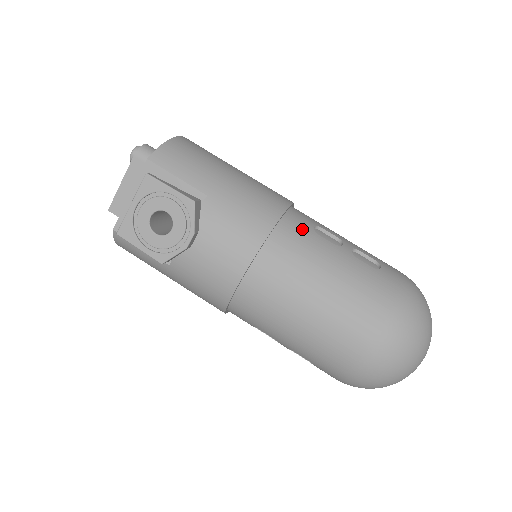
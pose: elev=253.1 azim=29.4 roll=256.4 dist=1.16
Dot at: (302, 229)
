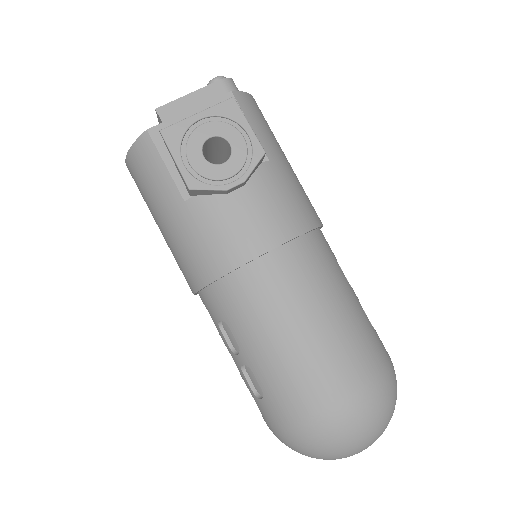
Dot at: (330, 250)
